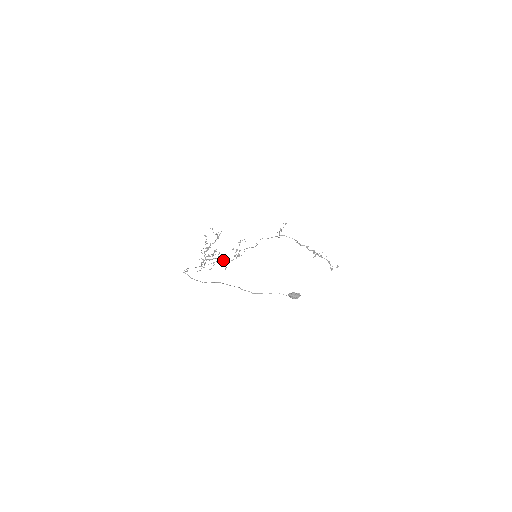
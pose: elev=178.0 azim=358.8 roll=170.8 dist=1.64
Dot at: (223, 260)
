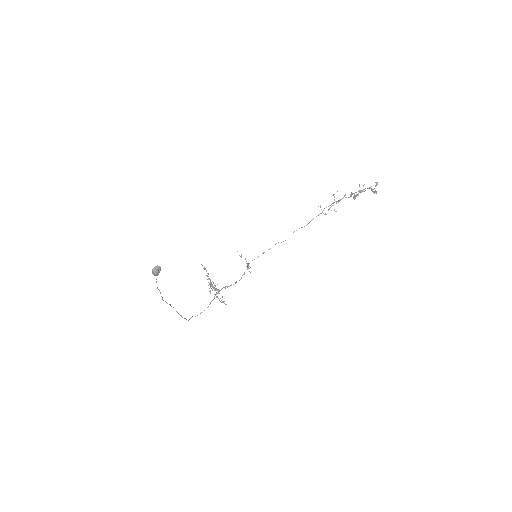
Dot at: occluded
